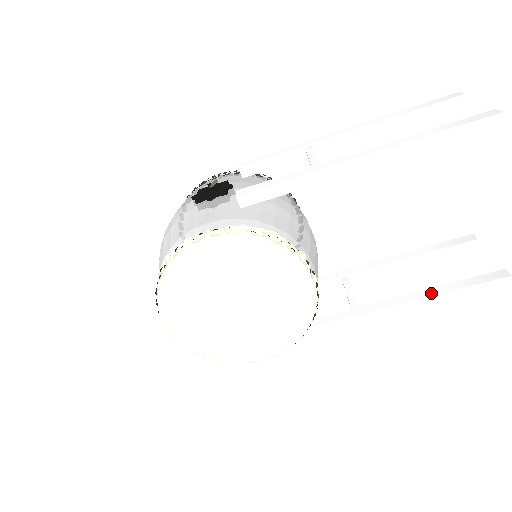
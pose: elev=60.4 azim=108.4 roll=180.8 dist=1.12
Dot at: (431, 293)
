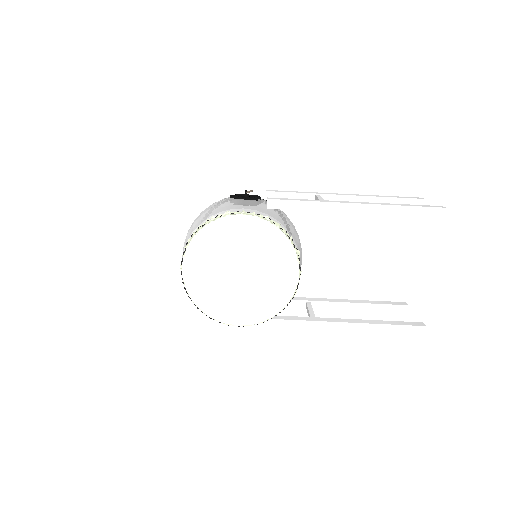
Dot at: (370, 322)
